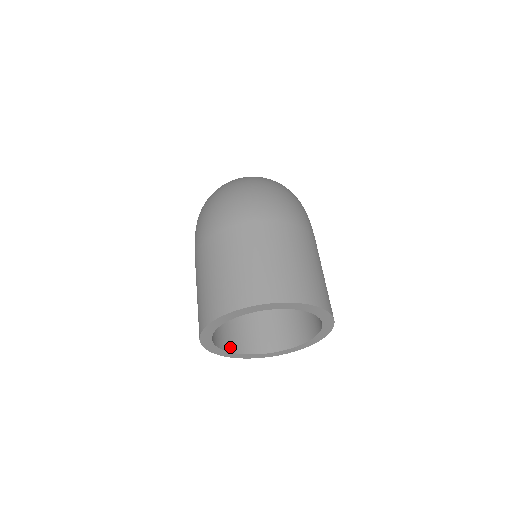
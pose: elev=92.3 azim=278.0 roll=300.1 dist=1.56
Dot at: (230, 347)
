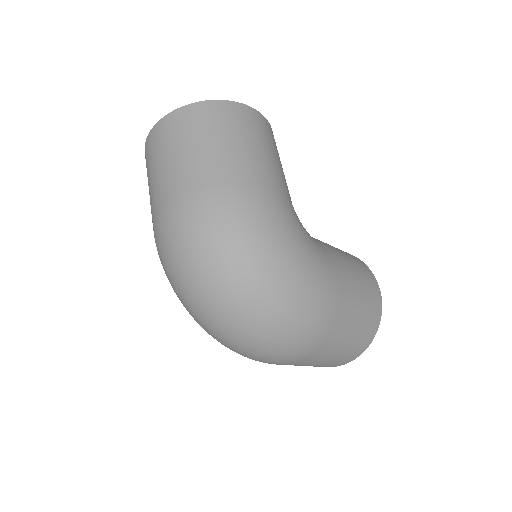
Dot at: occluded
